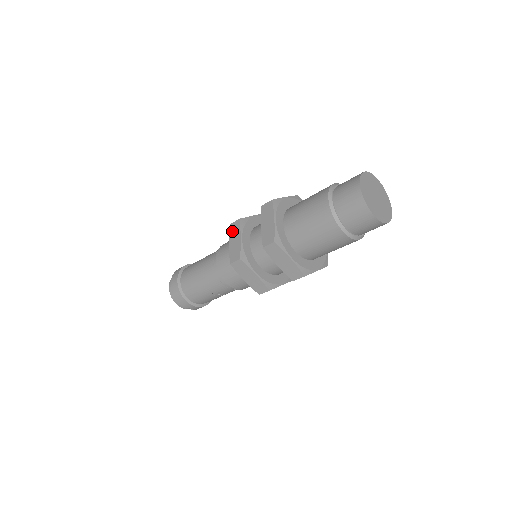
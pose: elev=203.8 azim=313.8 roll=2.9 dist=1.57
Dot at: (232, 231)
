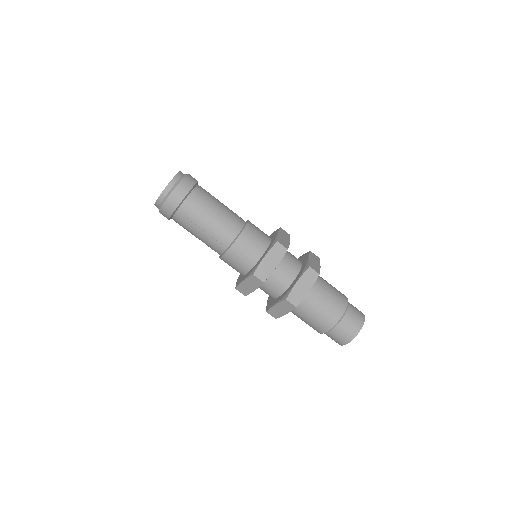
Dot at: (275, 250)
